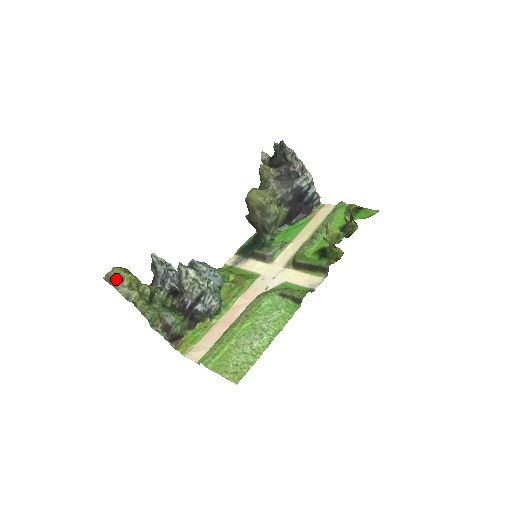
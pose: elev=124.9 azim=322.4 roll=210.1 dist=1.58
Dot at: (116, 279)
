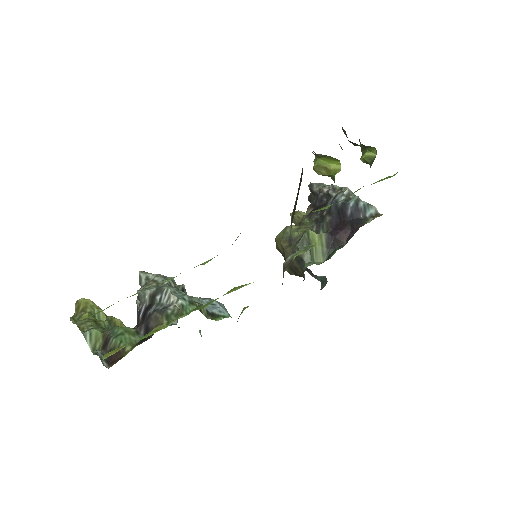
Dot at: (75, 311)
